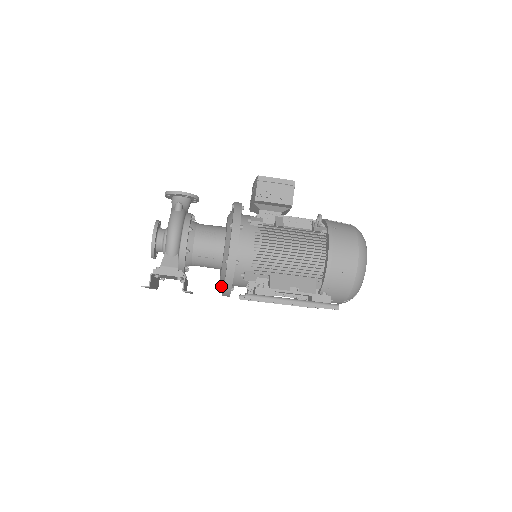
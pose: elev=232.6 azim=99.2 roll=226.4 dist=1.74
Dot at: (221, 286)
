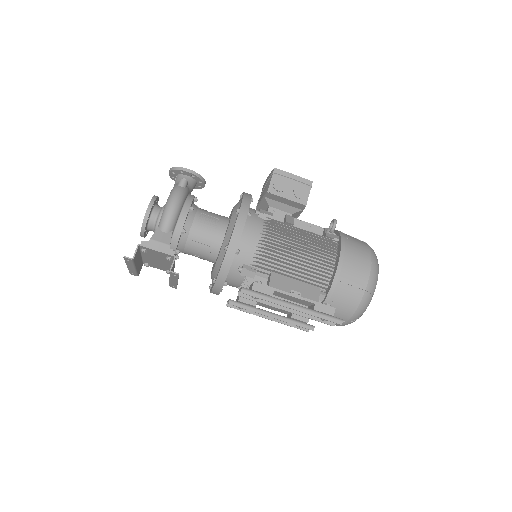
Dot at: (211, 284)
